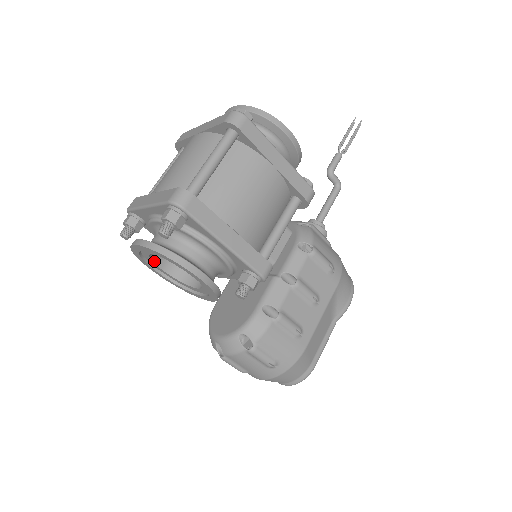
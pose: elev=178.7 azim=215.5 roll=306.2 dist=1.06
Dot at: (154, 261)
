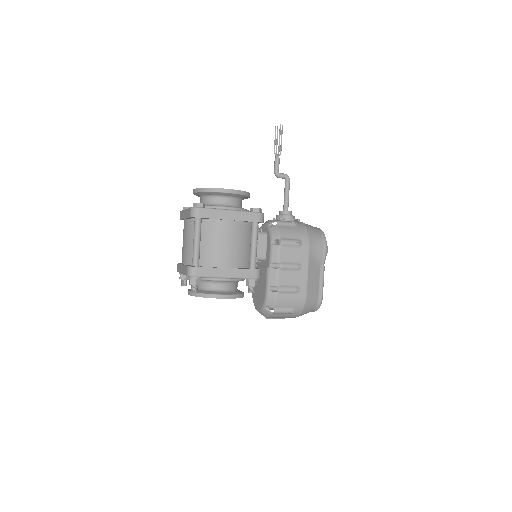
Dot at: occluded
